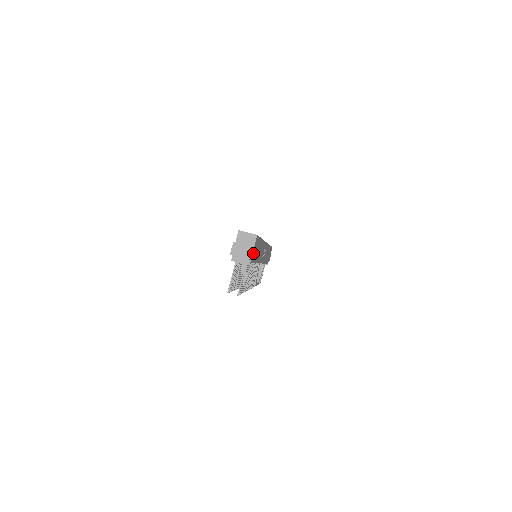
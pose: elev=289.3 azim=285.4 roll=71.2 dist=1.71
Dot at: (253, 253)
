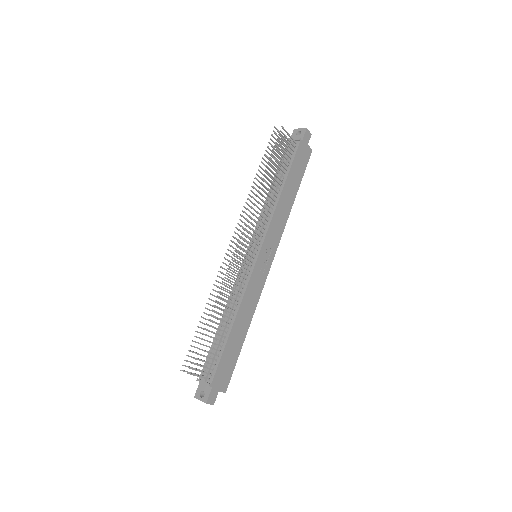
Dot at: (303, 149)
